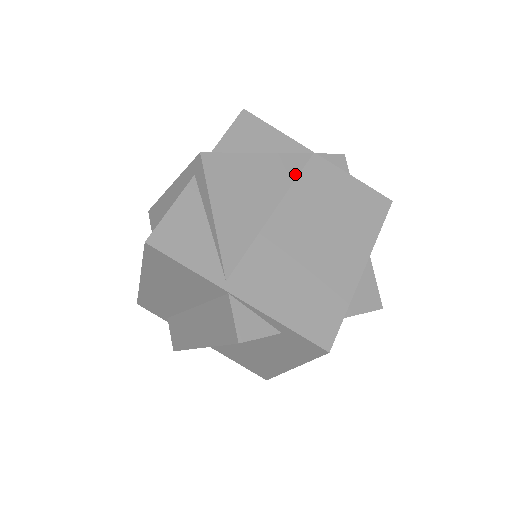
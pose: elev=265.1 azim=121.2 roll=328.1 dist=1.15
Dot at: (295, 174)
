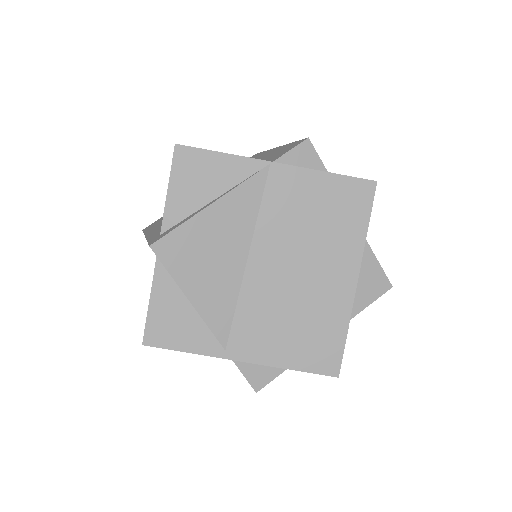
Dot at: (257, 203)
